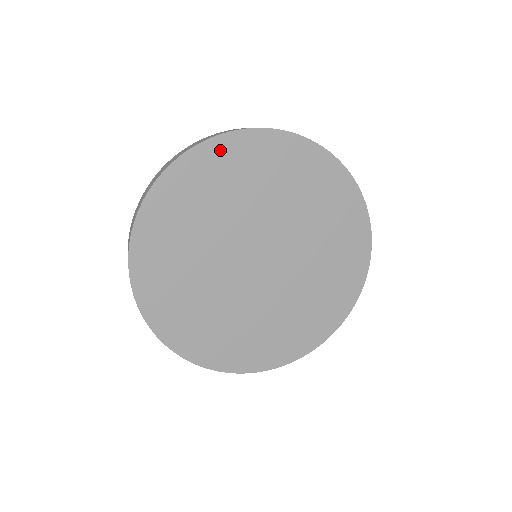
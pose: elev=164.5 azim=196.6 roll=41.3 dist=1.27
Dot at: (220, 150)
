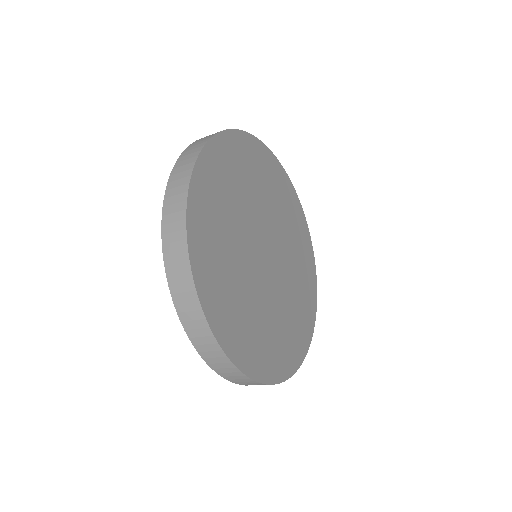
Dot at: (275, 166)
